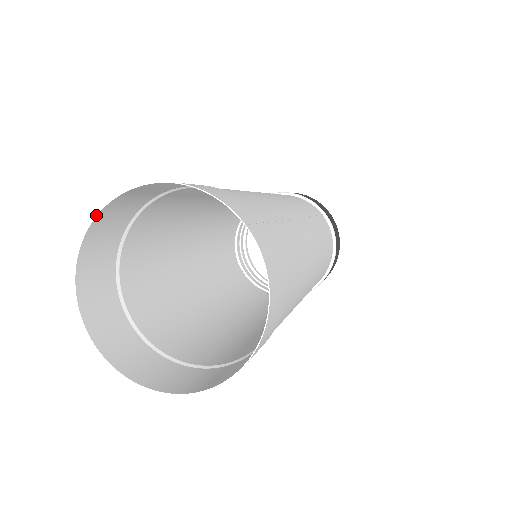
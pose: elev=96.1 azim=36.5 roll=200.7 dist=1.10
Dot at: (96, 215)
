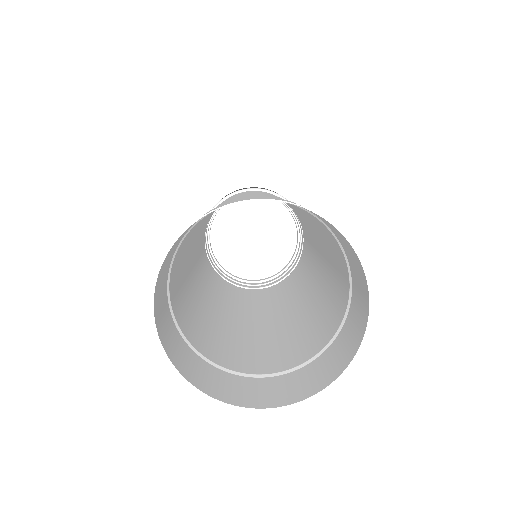
Dot at: (159, 269)
